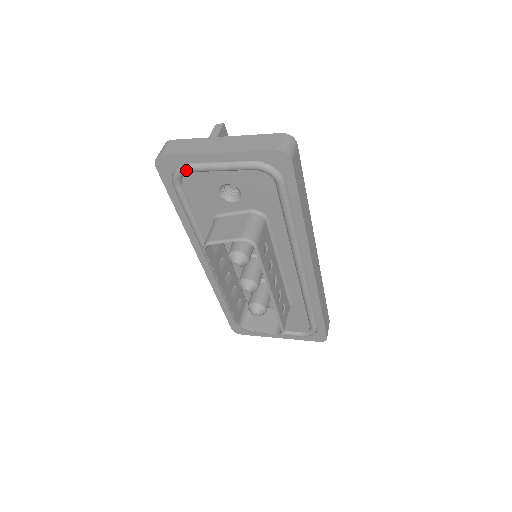
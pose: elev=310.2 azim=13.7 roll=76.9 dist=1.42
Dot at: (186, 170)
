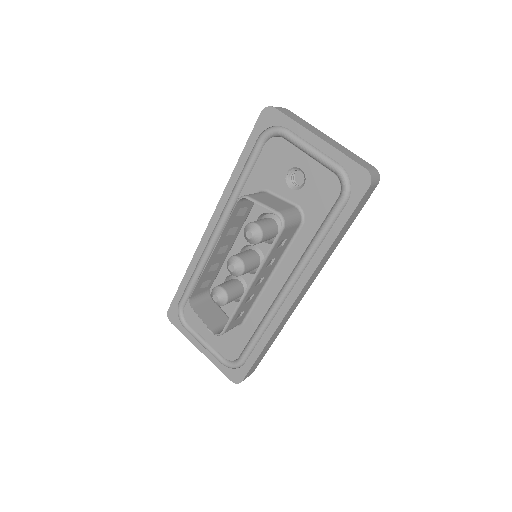
Dot at: (282, 132)
